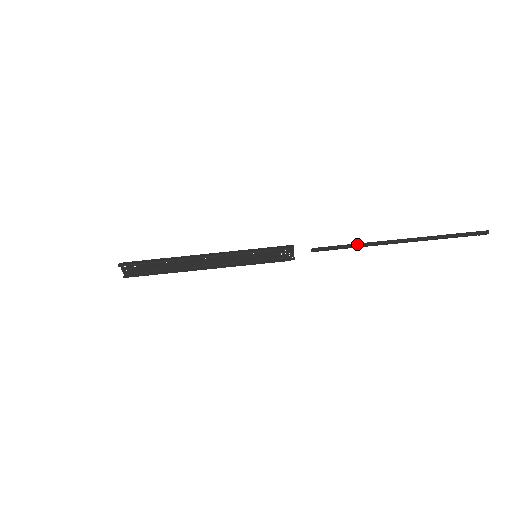
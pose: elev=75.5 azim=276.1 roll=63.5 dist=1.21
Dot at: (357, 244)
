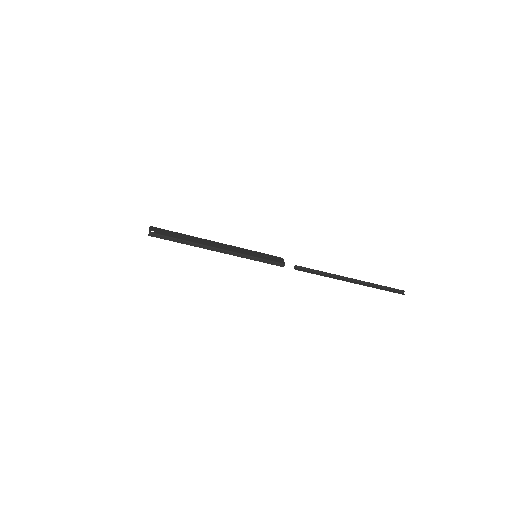
Dot at: (325, 276)
